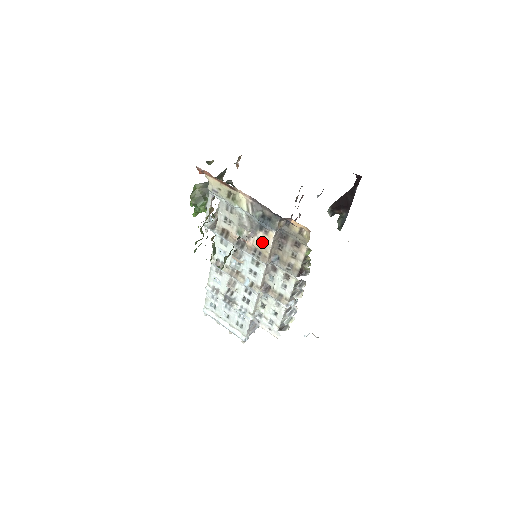
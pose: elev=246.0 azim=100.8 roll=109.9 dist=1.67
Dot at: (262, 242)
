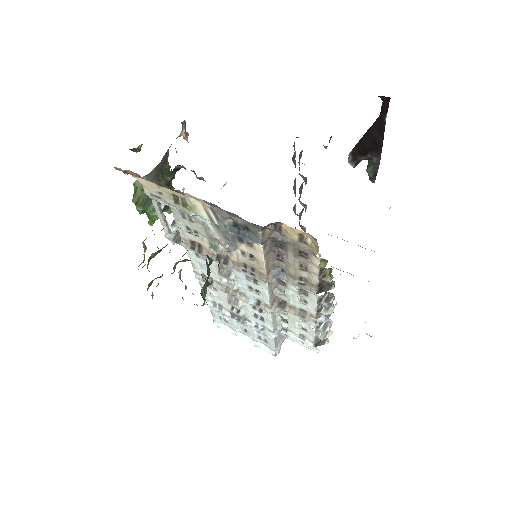
Dot at: (250, 256)
